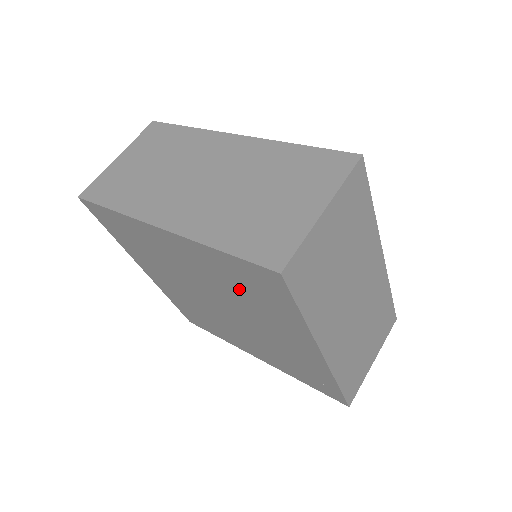
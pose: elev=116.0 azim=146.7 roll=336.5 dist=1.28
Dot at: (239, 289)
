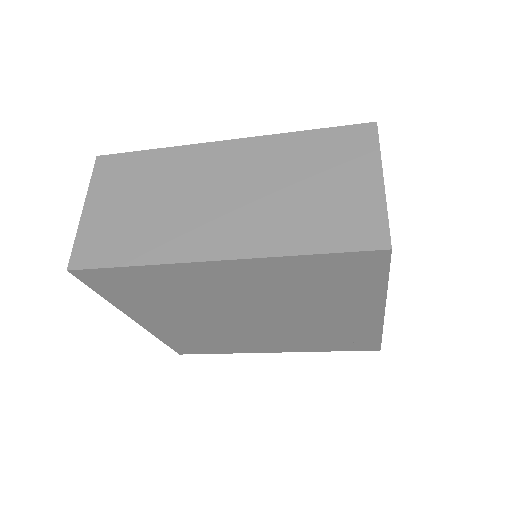
Dot at: (307, 287)
